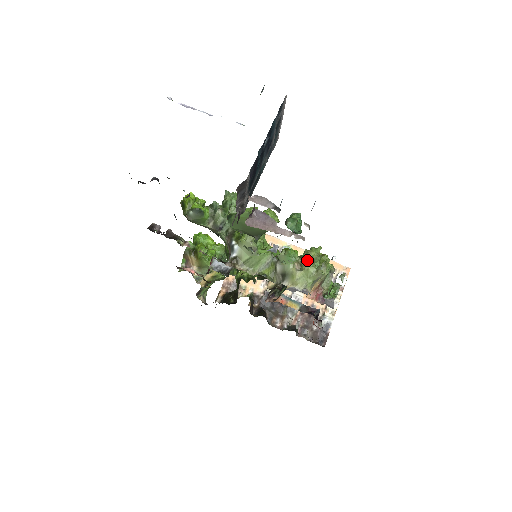
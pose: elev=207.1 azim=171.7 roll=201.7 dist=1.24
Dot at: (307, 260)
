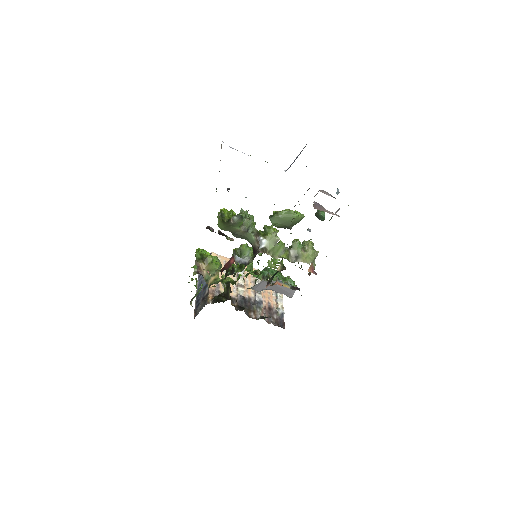
Dot at: (309, 245)
